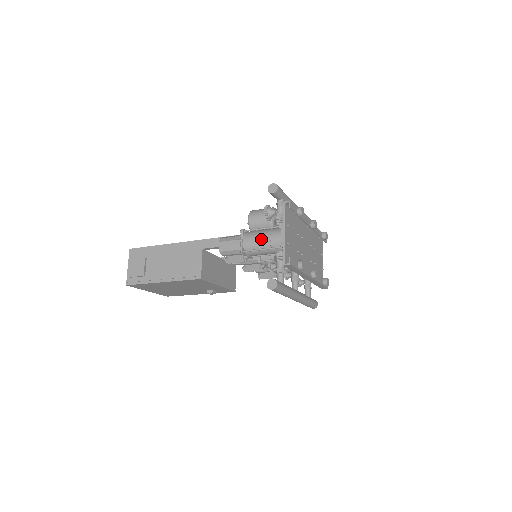
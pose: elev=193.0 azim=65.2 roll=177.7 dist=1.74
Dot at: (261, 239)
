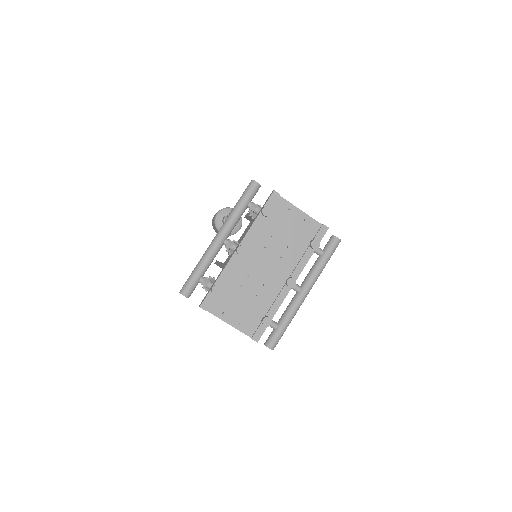
Dot at: occluded
